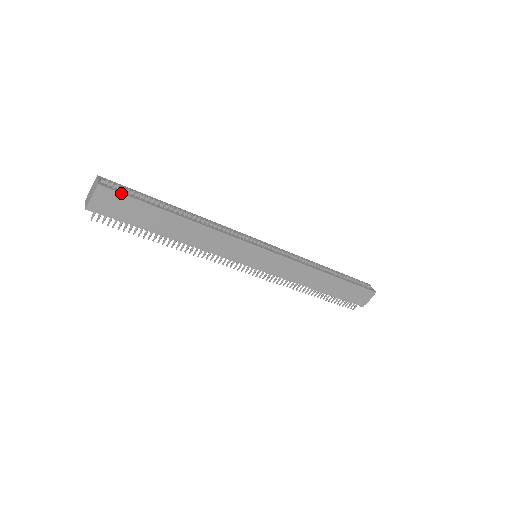
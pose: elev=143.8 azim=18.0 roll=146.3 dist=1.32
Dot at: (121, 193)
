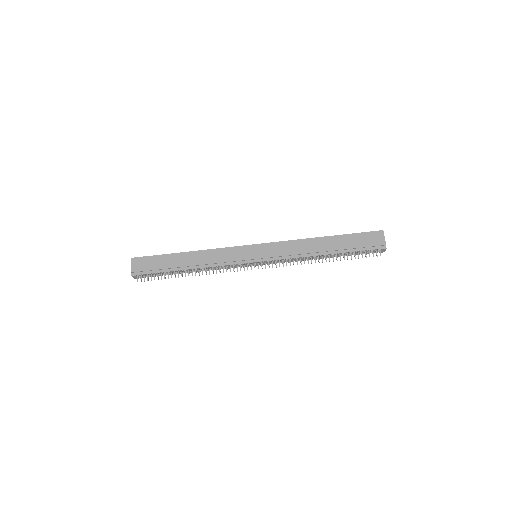
Dot at: (145, 257)
